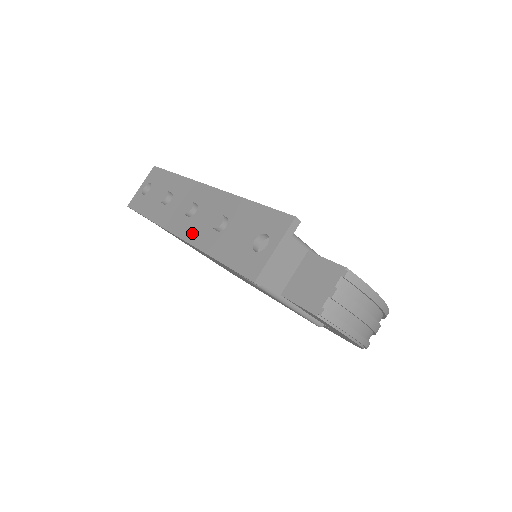
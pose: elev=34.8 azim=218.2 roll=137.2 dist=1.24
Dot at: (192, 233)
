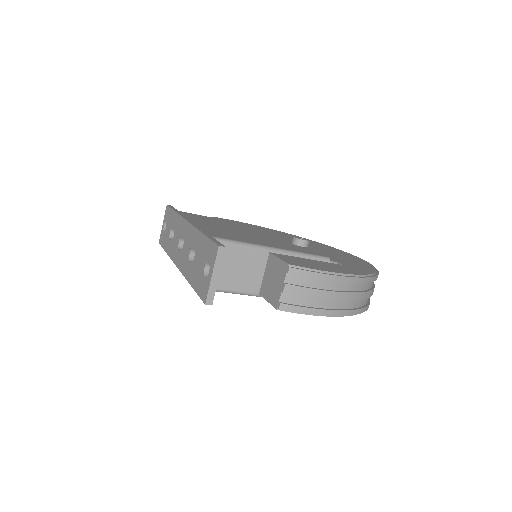
Dot at: (182, 264)
